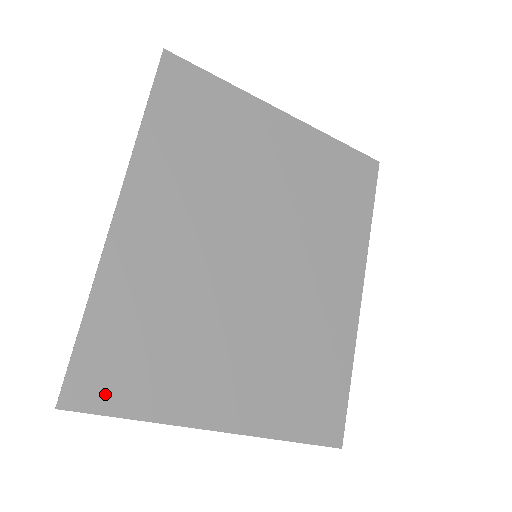
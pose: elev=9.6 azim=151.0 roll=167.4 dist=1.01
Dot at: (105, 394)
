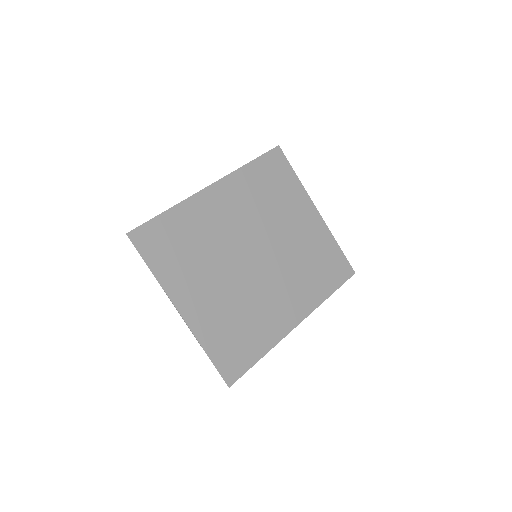
Dot at: (148, 247)
